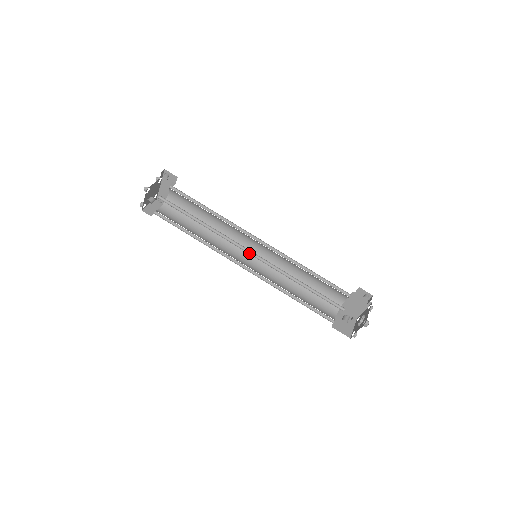
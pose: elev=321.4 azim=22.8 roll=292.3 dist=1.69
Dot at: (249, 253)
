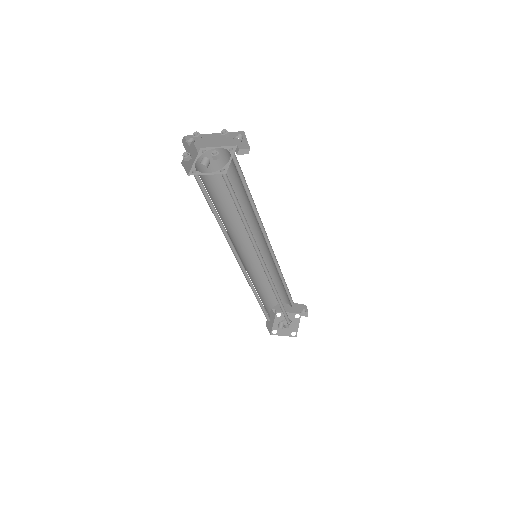
Dot at: (261, 262)
